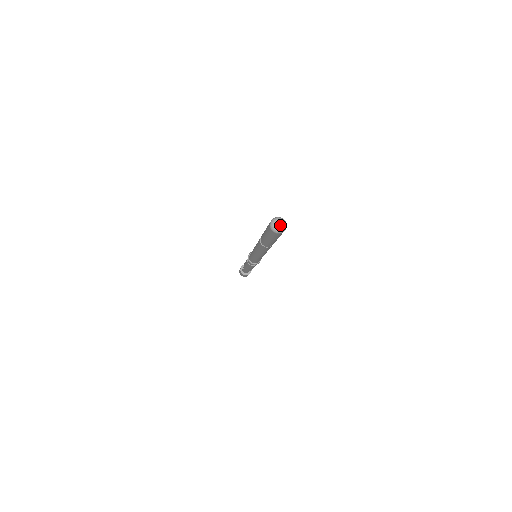
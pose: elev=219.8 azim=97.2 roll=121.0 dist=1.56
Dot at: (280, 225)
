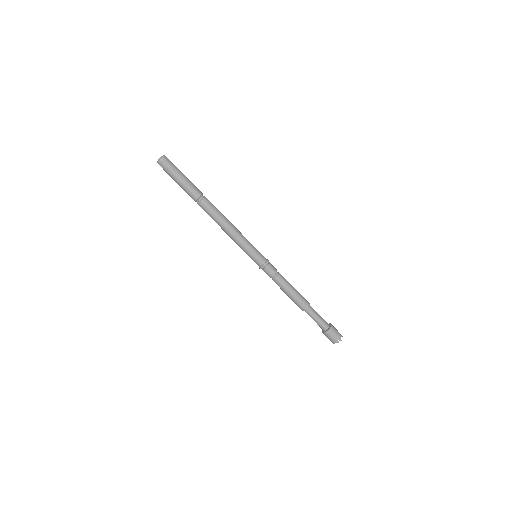
Dot at: (161, 157)
